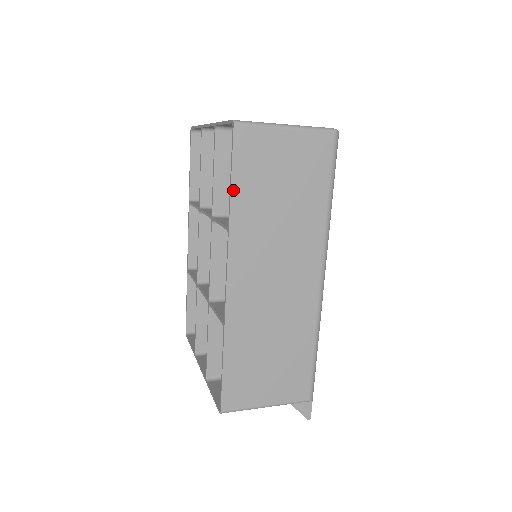
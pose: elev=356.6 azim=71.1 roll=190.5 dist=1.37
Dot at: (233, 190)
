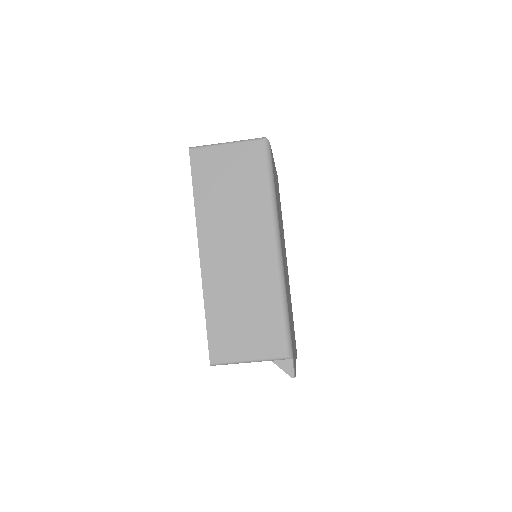
Dot at: (195, 192)
